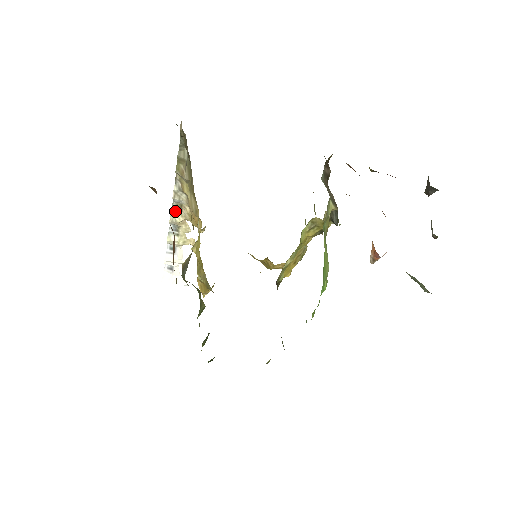
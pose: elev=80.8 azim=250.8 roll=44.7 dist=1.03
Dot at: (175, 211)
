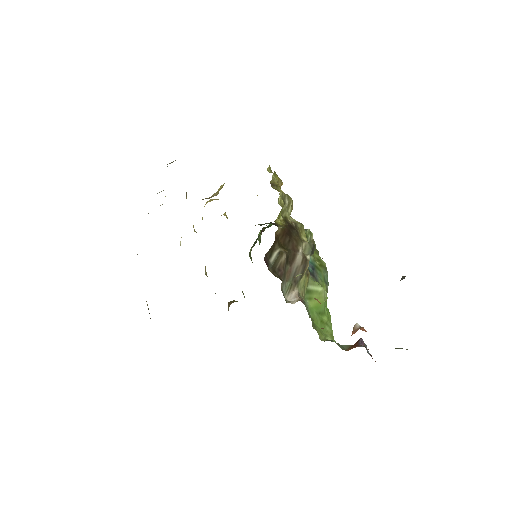
Dot at: occluded
